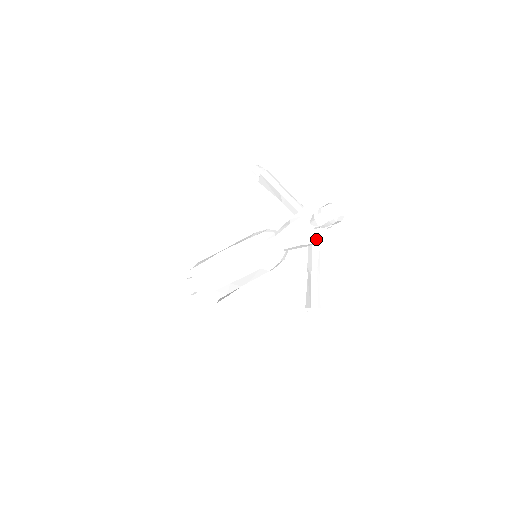
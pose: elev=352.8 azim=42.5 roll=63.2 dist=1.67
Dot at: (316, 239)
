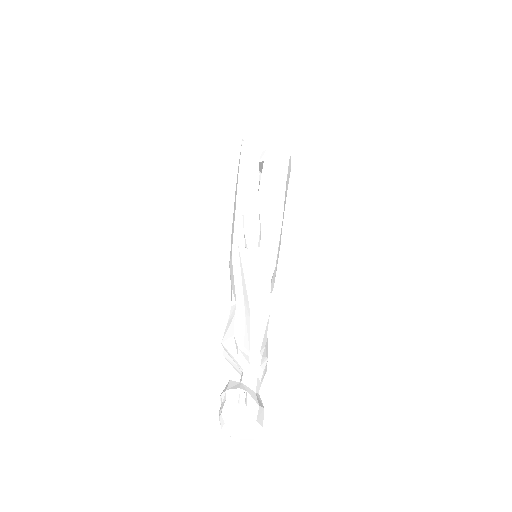
Dot at: occluded
